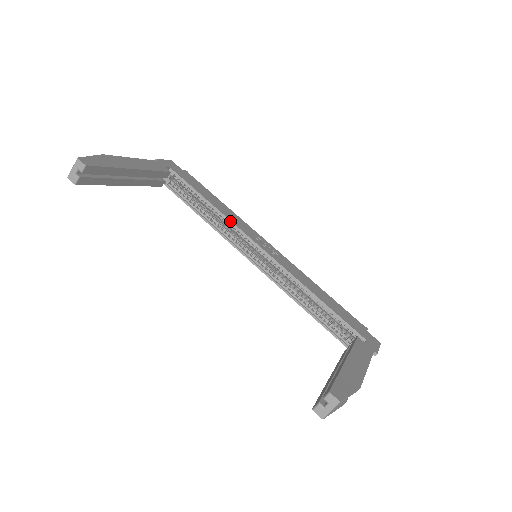
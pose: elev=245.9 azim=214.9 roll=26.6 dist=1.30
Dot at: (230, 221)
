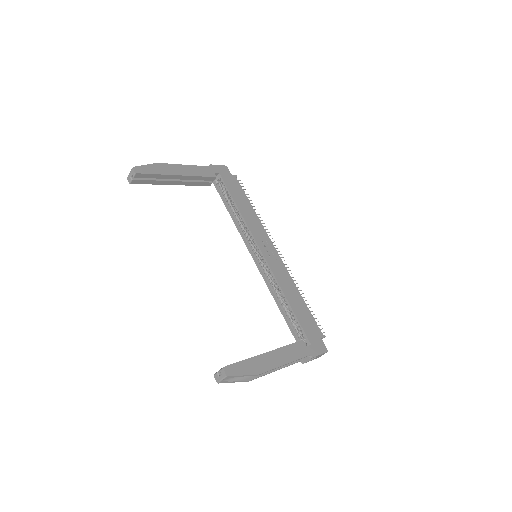
Dot at: (246, 224)
